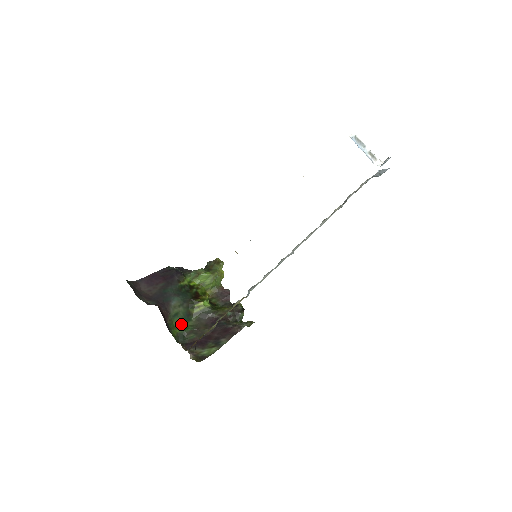
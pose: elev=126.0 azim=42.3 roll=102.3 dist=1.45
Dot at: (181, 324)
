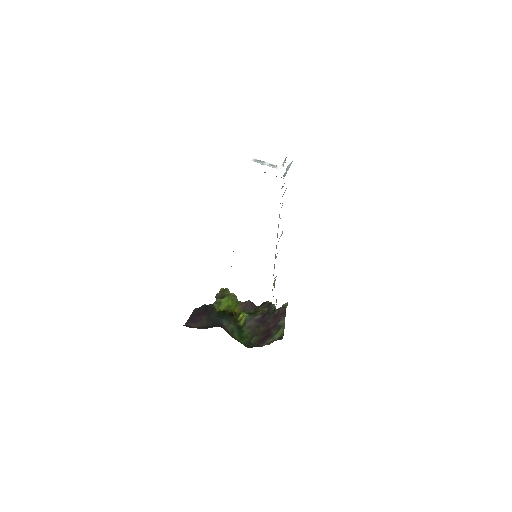
Dot at: (240, 336)
